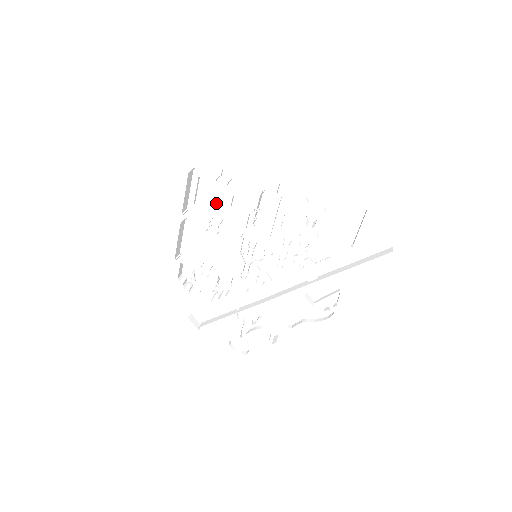
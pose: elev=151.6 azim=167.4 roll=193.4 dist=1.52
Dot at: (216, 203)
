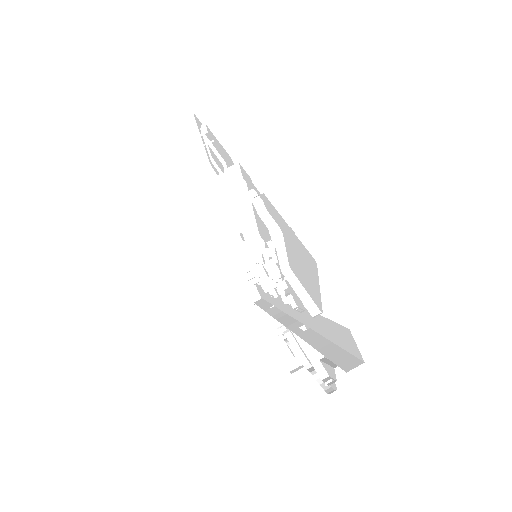
Dot at: occluded
